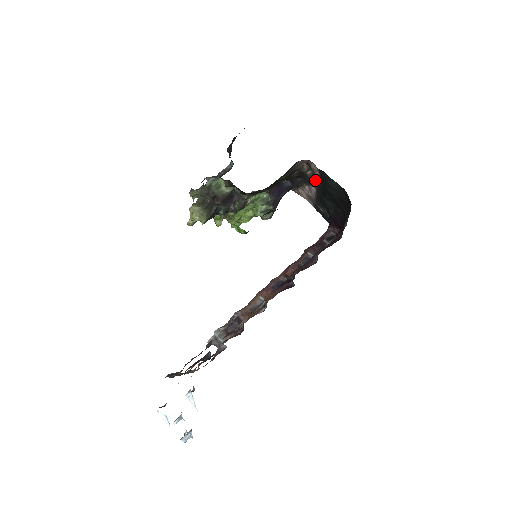
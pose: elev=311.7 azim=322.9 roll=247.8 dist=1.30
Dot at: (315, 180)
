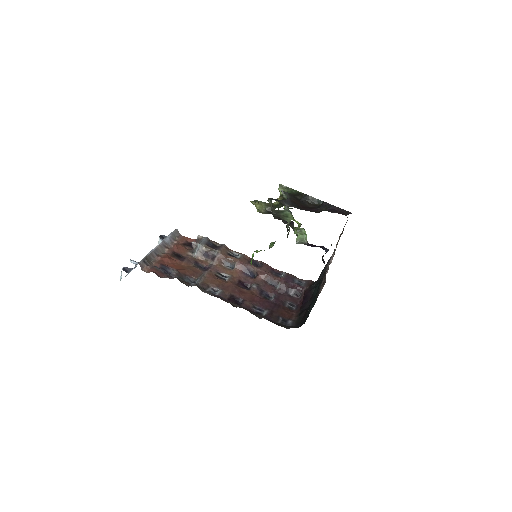
Dot at: (323, 282)
